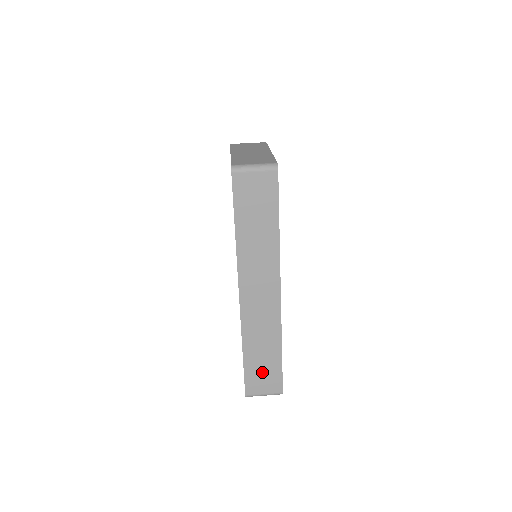
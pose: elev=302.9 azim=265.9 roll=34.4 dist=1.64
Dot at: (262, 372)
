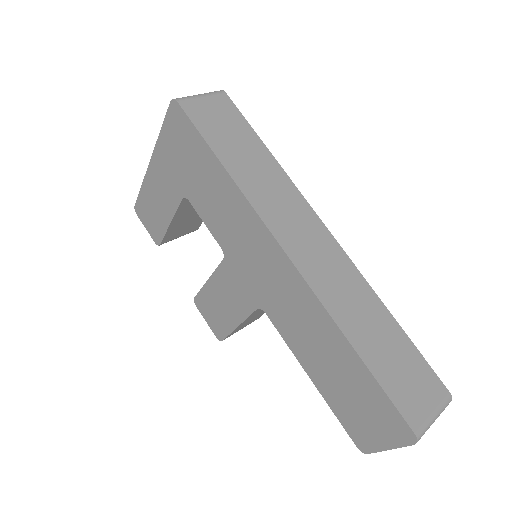
Dot at: (400, 370)
